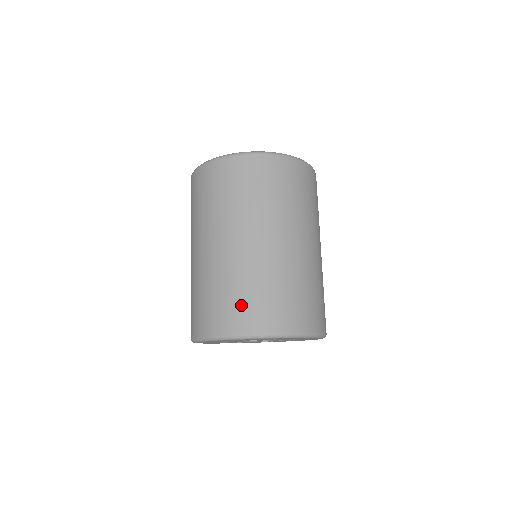
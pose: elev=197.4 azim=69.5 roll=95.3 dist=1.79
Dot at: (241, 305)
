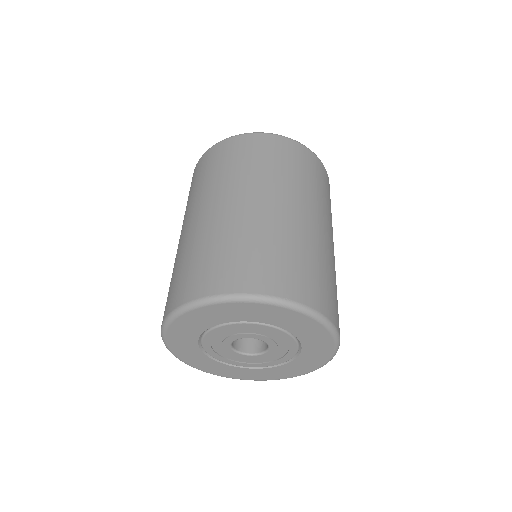
Dot at: (239, 262)
